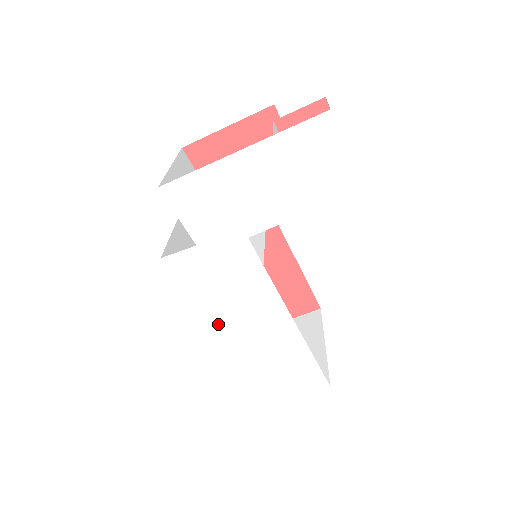
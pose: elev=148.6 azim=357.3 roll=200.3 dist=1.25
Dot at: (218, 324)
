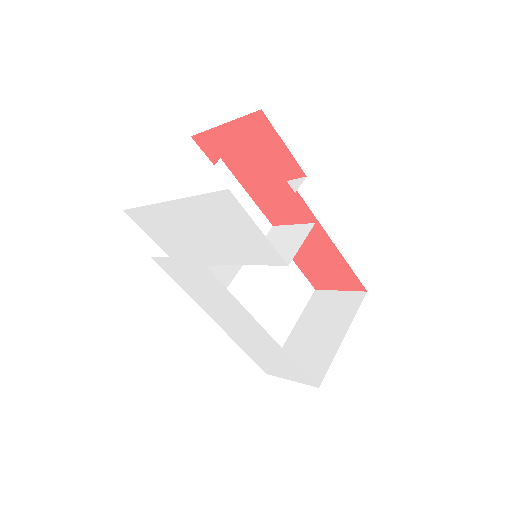
Dot at: (211, 312)
